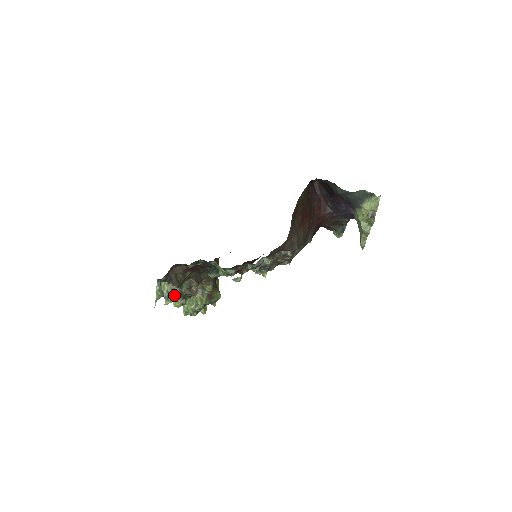
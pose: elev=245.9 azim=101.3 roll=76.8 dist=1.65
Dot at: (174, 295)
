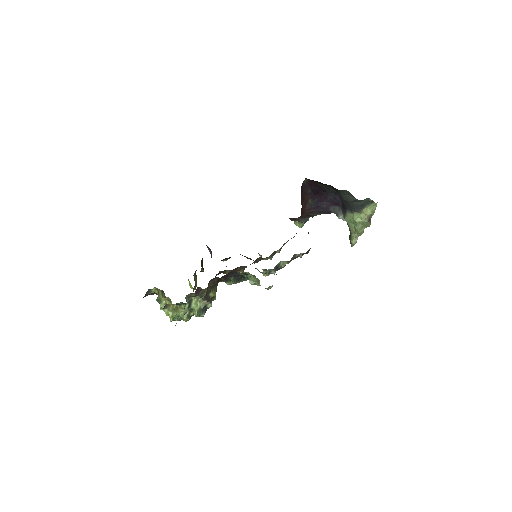
Dot at: occluded
